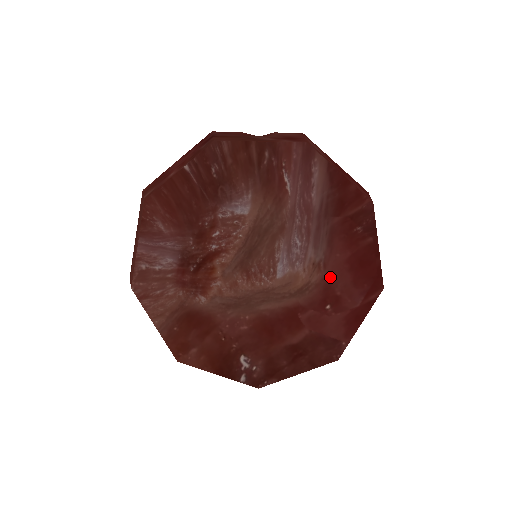
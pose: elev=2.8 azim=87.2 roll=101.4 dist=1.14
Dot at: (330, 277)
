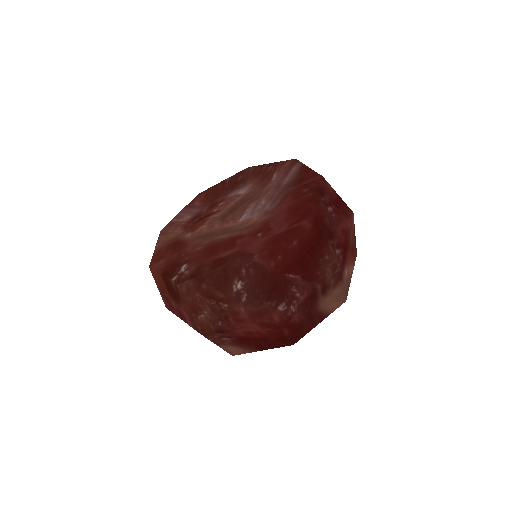
Dot at: (272, 218)
